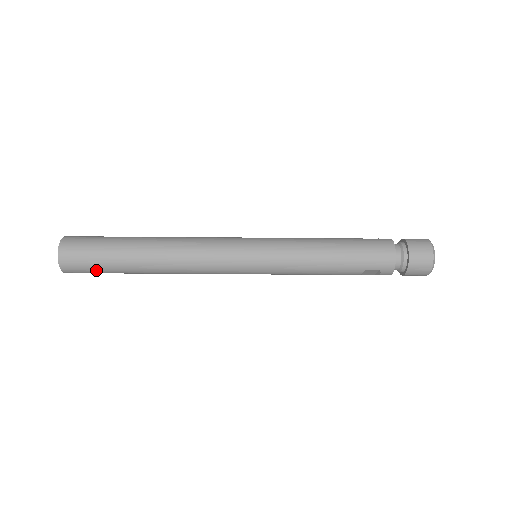
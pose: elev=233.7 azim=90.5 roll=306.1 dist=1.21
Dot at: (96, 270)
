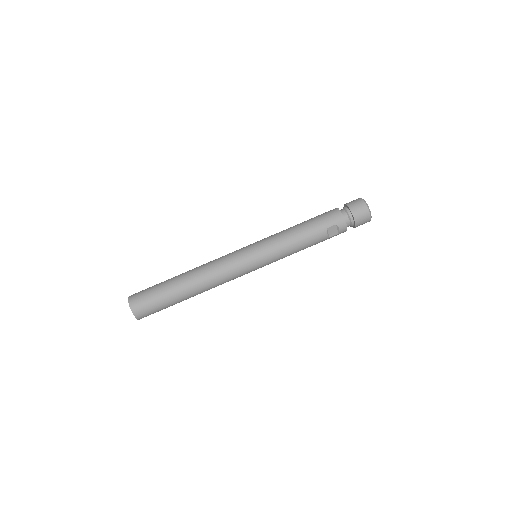
Dot at: (155, 304)
